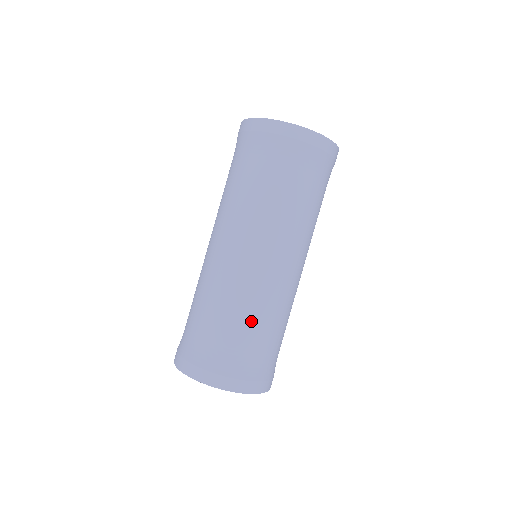
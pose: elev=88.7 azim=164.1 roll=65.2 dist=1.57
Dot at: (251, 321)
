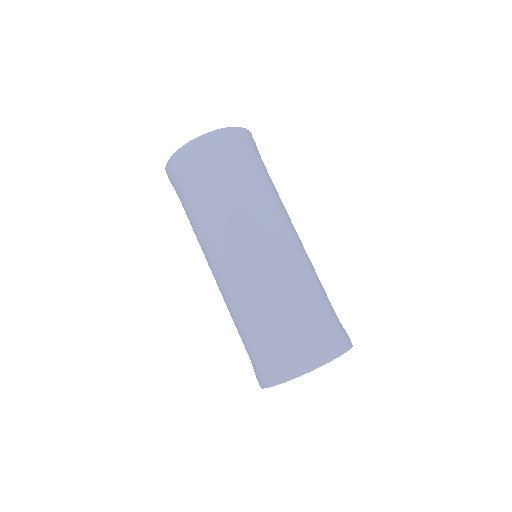
Dot at: (251, 317)
